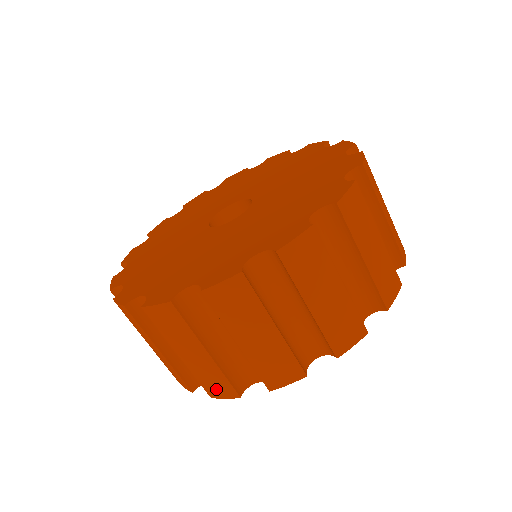
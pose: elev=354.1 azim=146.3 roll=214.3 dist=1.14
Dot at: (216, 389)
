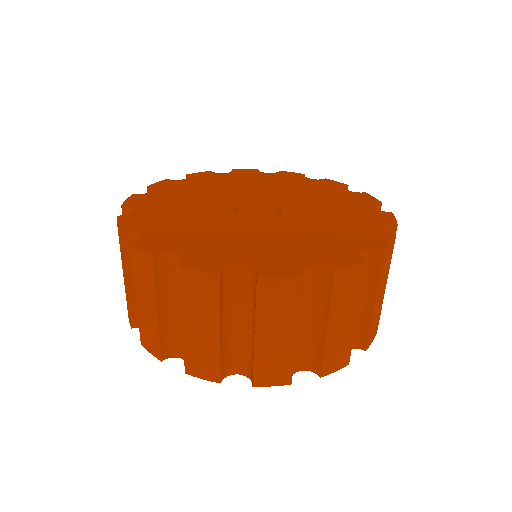
Dot at: (271, 375)
